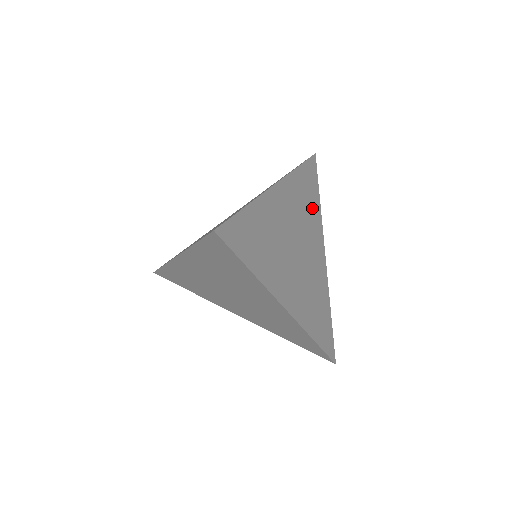
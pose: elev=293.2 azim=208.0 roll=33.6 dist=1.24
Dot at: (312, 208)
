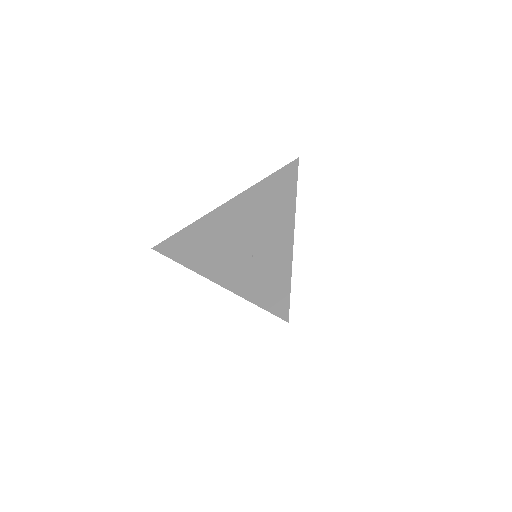
Dot at: occluded
